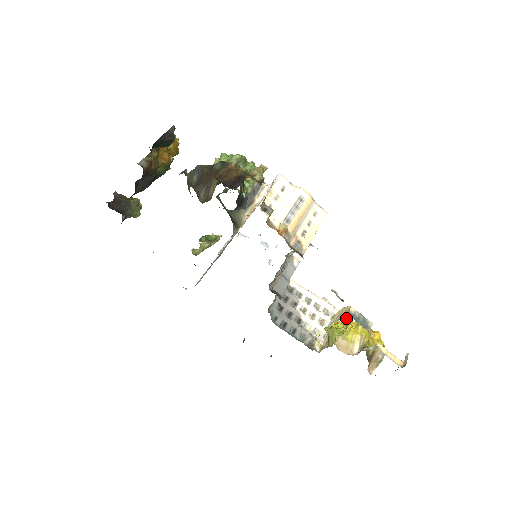
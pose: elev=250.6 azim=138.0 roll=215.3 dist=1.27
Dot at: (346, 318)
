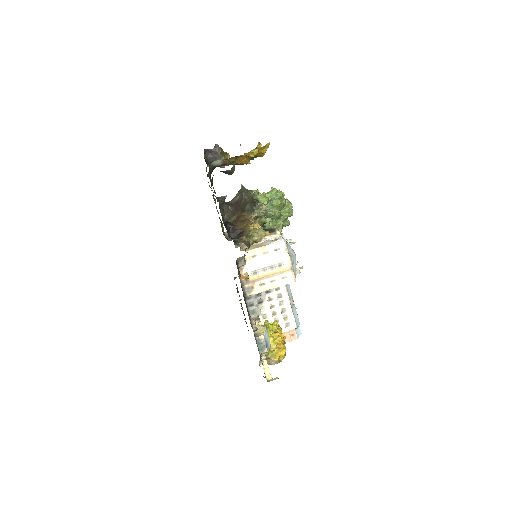
Dot at: (292, 323)
